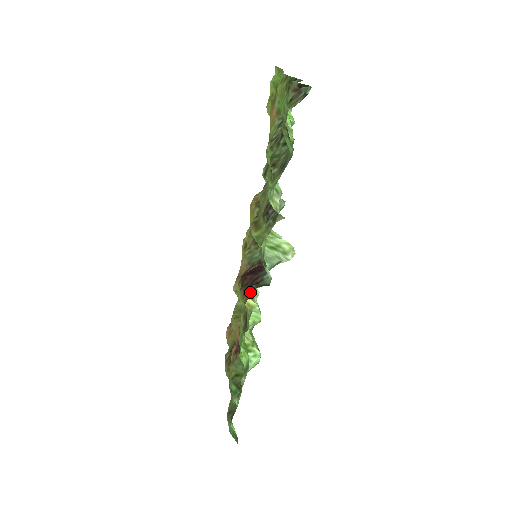
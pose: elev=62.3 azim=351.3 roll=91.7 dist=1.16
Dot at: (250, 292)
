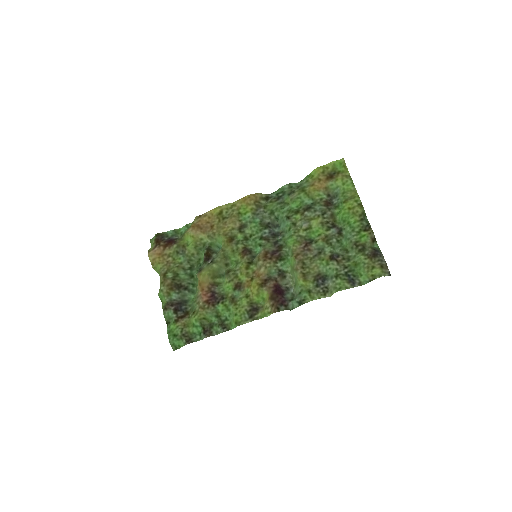
Dot at: (281, 310)
